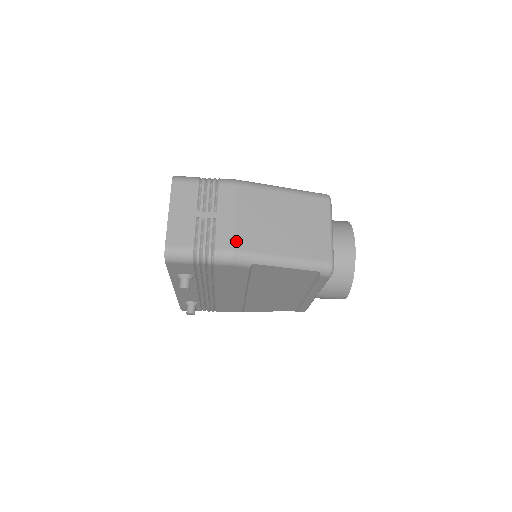
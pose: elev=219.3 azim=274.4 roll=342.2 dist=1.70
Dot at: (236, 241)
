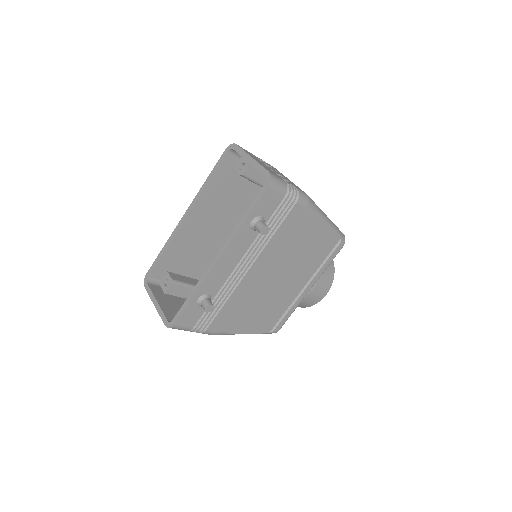
Dot at: (303, 191)
